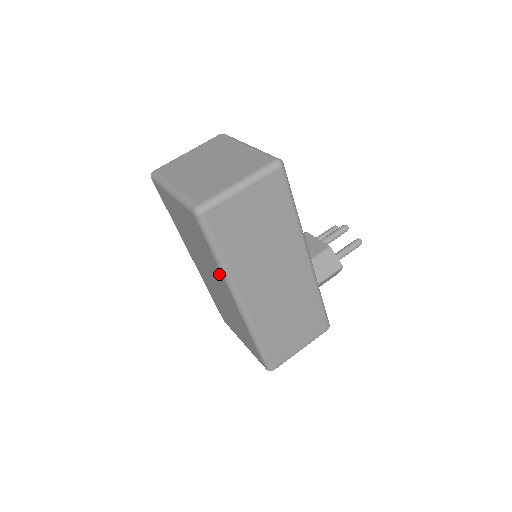
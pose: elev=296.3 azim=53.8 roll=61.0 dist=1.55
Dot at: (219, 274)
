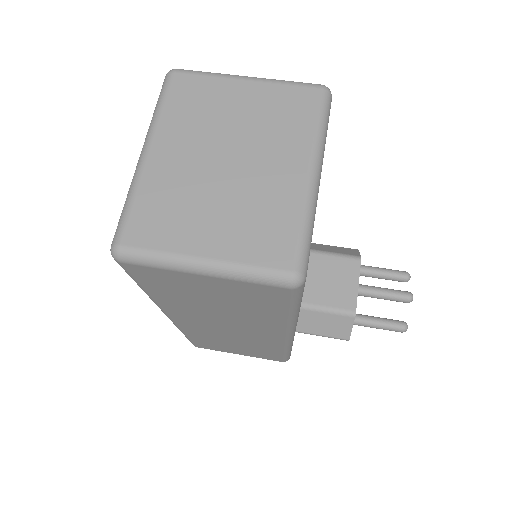
Dot at: occluded
